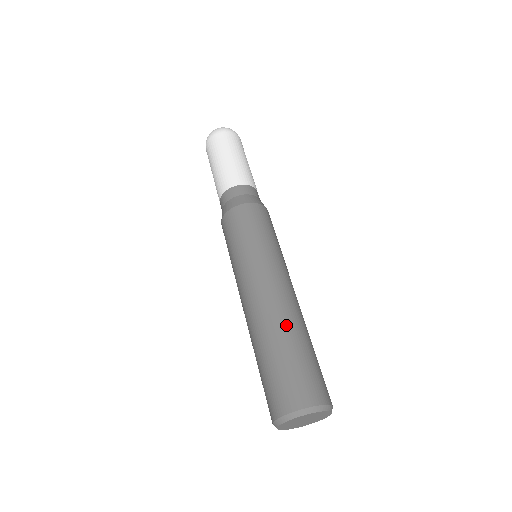
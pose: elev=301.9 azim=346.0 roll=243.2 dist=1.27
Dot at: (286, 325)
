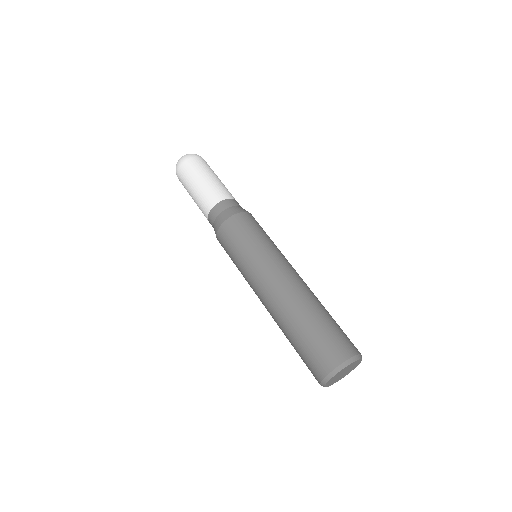
Dot at: (314, 300)
